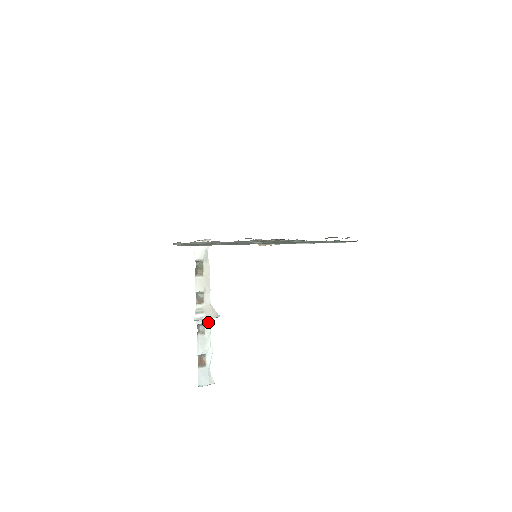
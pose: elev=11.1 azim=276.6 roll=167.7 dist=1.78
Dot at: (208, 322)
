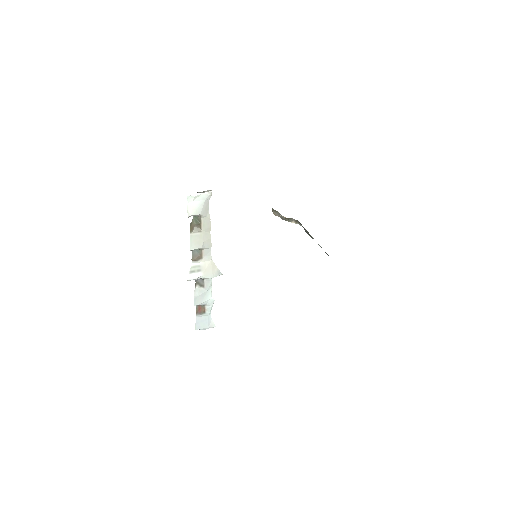
Dot at: occluded
